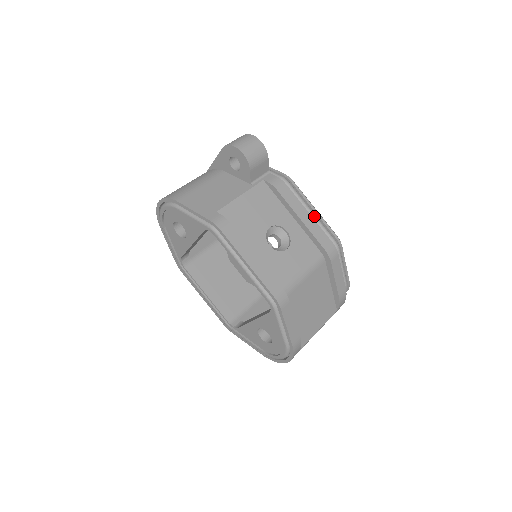
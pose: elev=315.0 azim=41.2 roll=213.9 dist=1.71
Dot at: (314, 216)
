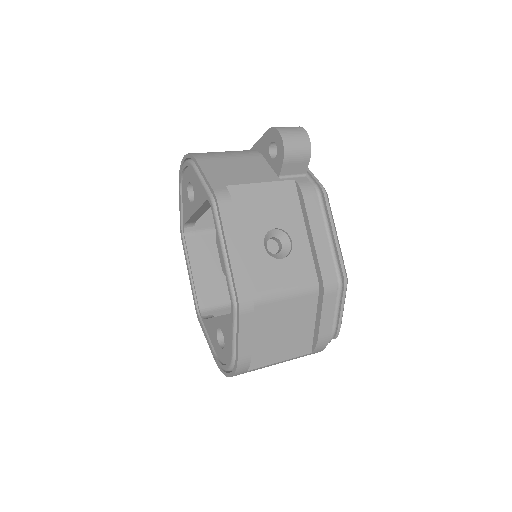
Dot at: (331, 241)
